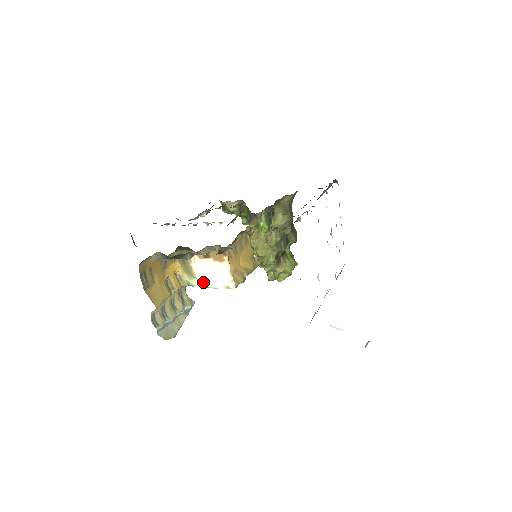
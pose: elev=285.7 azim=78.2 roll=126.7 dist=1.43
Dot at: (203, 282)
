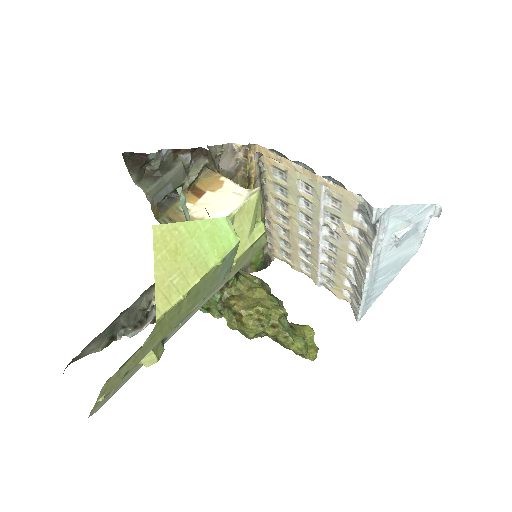
Dot at: (218, 214)
